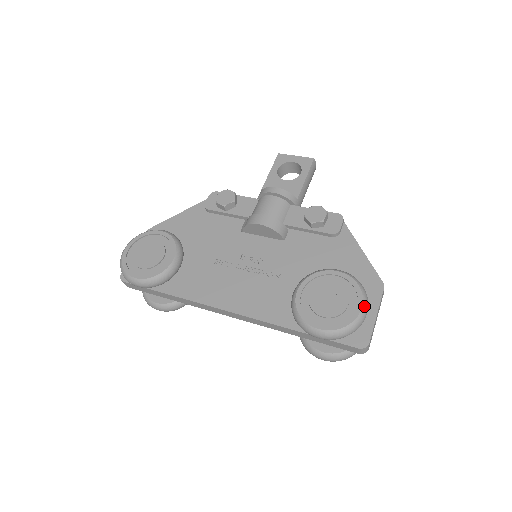
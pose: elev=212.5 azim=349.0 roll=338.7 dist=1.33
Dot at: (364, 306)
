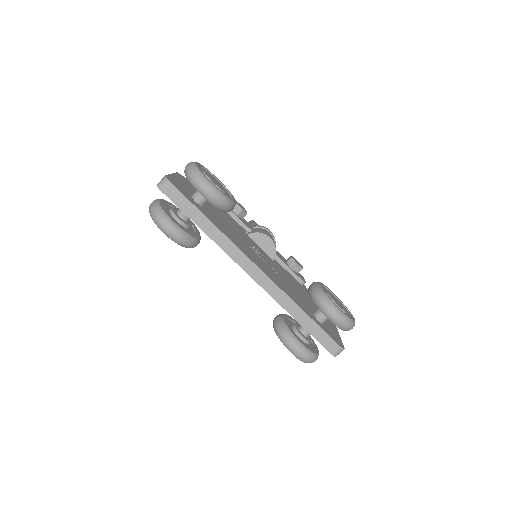
Dot at: occluded
